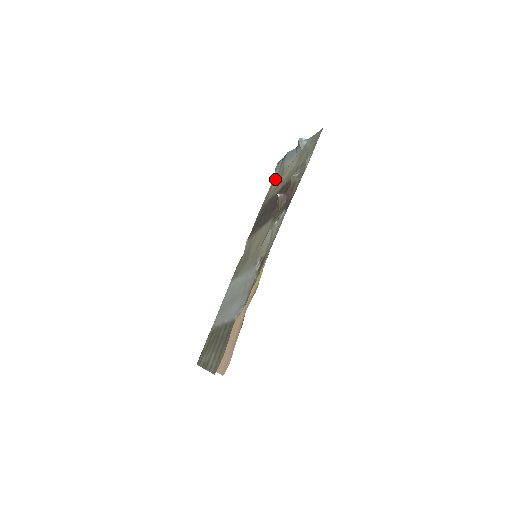
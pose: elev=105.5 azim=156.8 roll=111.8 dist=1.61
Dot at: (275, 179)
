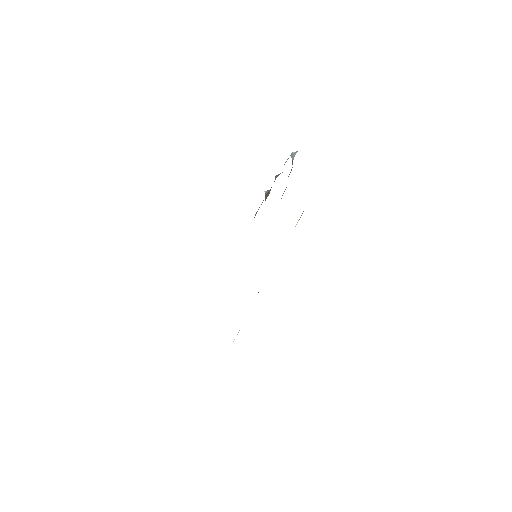
Dot at: occluded
